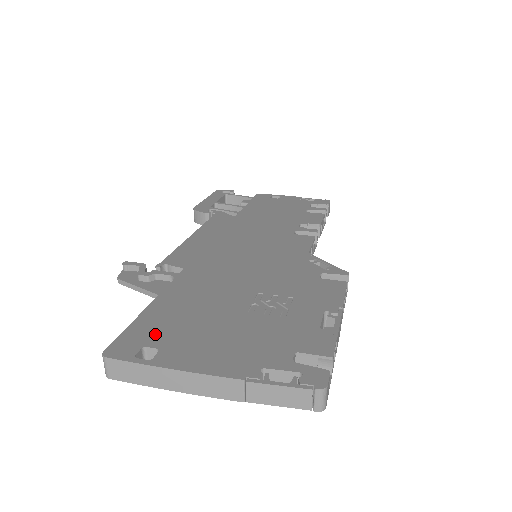
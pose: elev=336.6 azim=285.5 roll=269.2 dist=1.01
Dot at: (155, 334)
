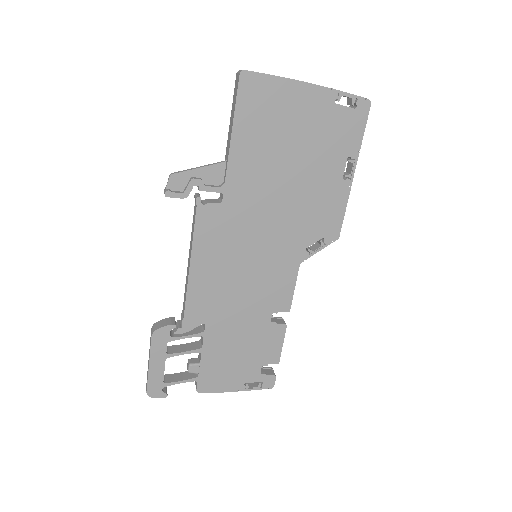
Dot at: occluded
